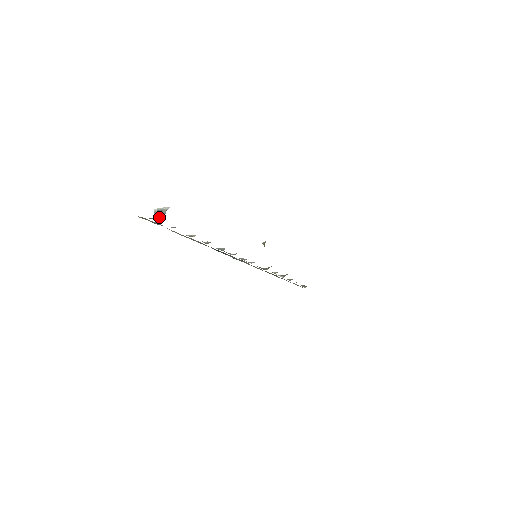
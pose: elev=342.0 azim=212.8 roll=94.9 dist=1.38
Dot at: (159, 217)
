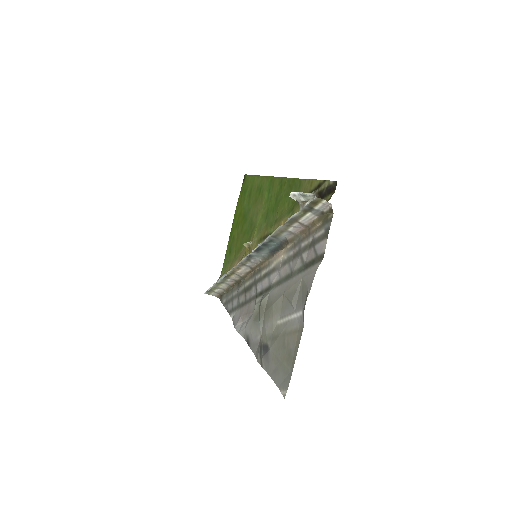
Dot at: occluded
